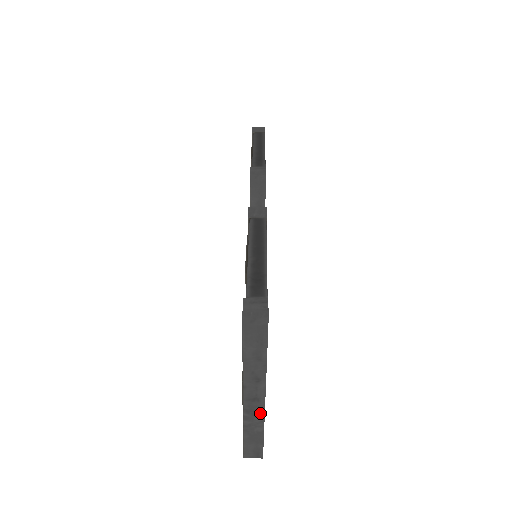
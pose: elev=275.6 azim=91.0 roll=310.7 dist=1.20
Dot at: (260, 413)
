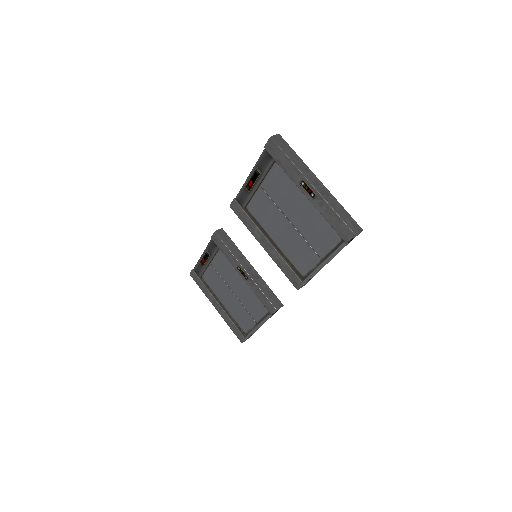
Dot at: (328, 192)
